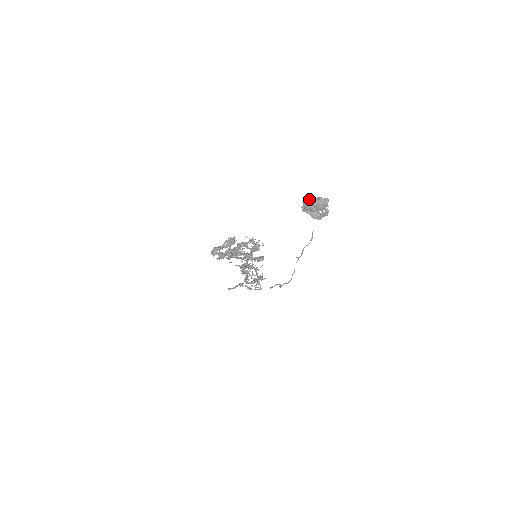
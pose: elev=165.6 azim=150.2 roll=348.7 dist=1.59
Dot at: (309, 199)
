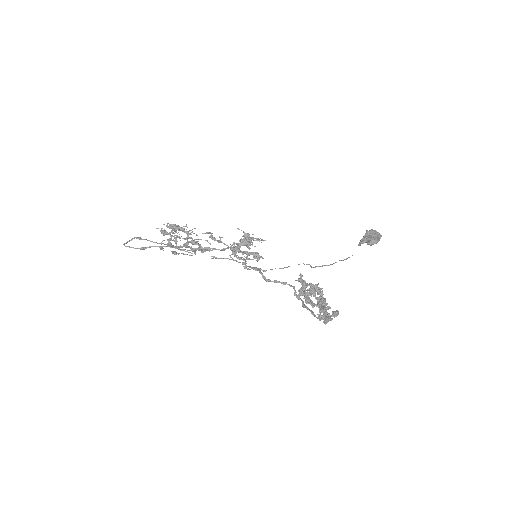
Dot at: (377, 239)
